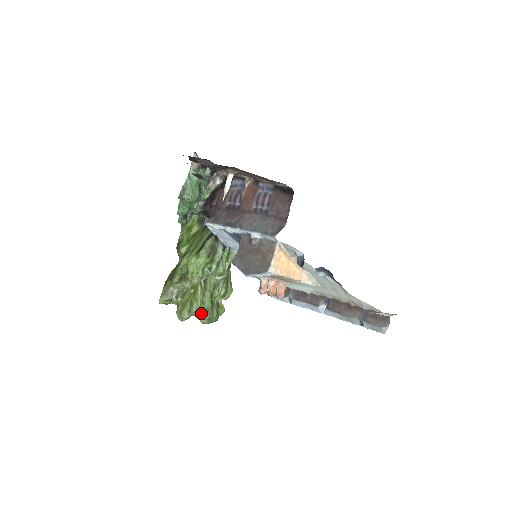
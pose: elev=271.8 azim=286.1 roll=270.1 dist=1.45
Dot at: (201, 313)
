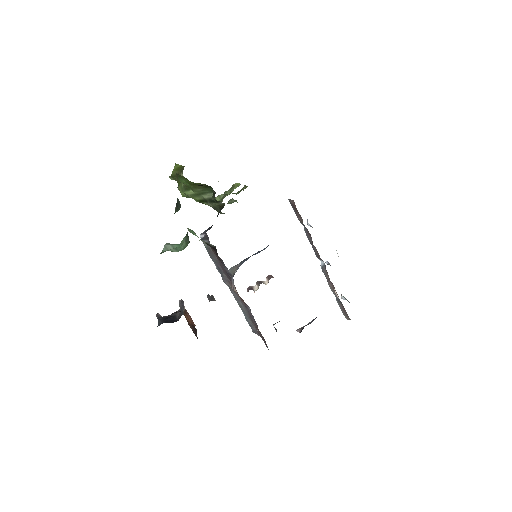
Dot at: occluded
